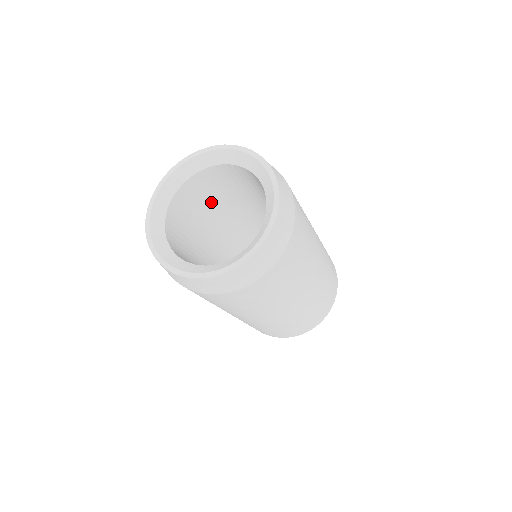
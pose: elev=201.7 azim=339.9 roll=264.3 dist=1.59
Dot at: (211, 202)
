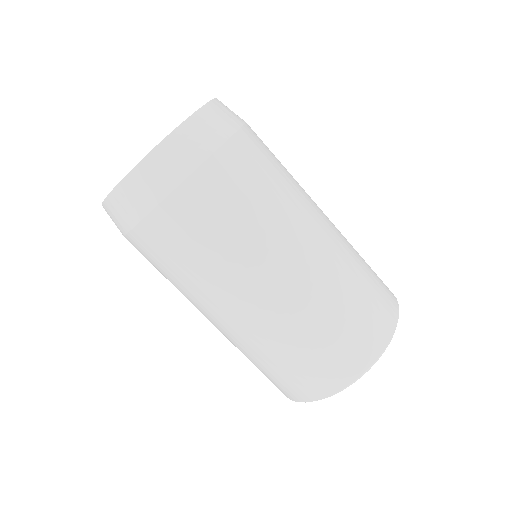
Dot at: occluded
